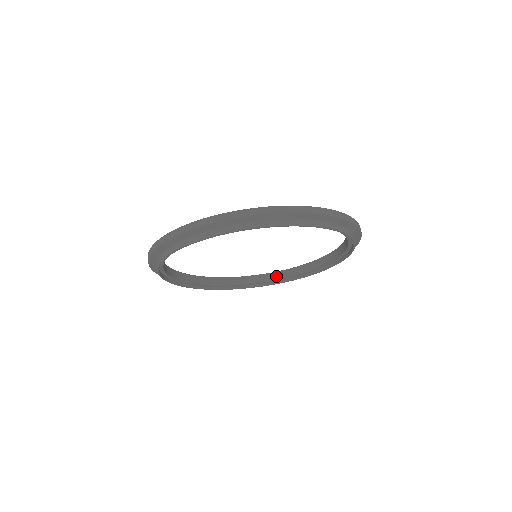
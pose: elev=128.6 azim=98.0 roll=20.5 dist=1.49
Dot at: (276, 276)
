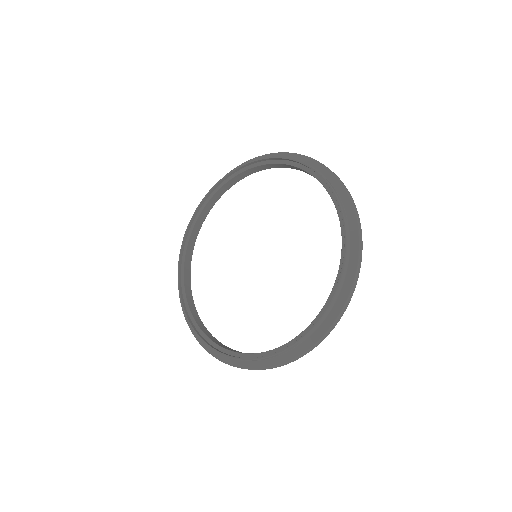
Dot at: (239, 352)
